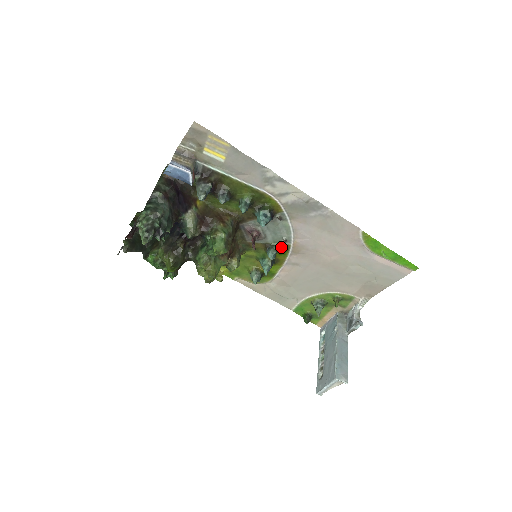
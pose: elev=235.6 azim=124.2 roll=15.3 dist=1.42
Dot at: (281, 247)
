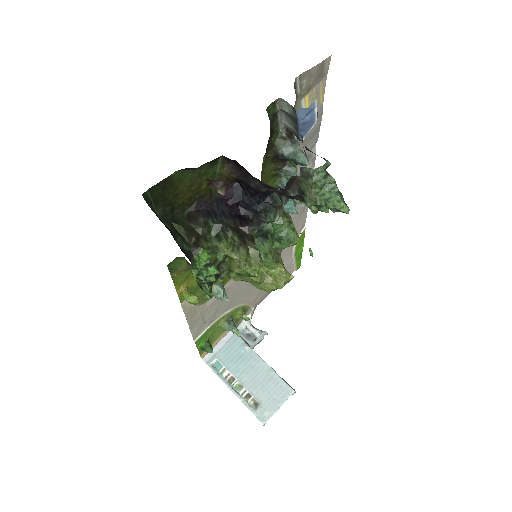
Dot at: occluded
